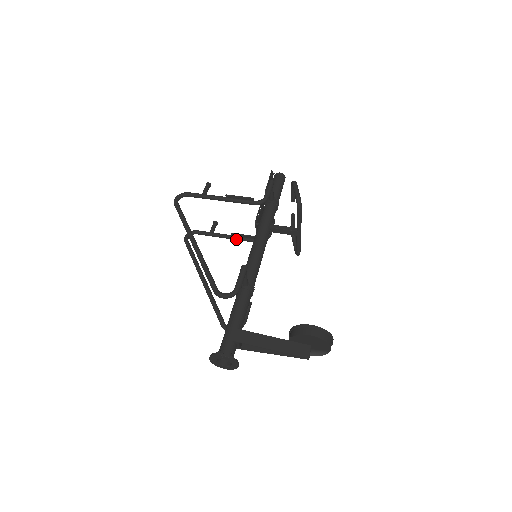
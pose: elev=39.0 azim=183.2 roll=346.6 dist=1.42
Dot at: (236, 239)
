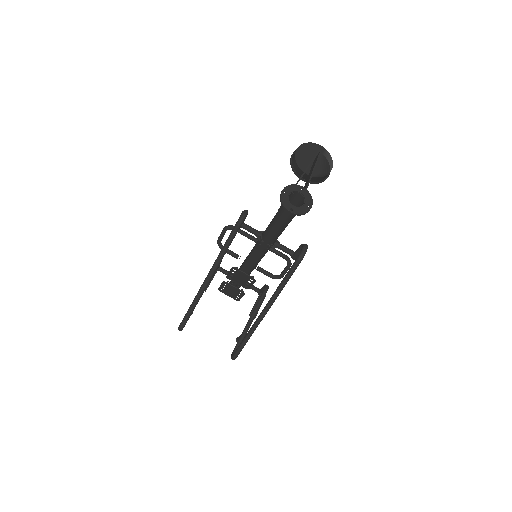
Dot at: (255, 311)
